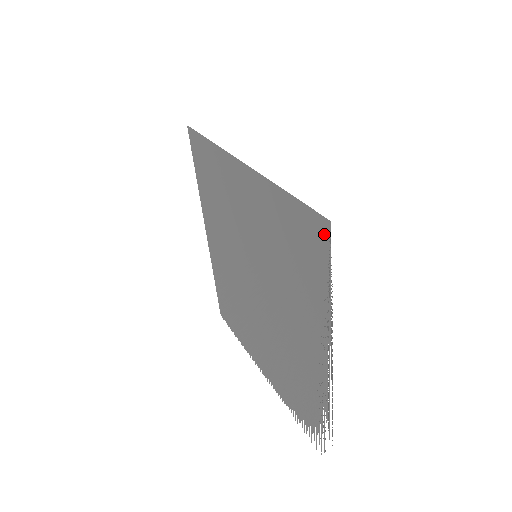
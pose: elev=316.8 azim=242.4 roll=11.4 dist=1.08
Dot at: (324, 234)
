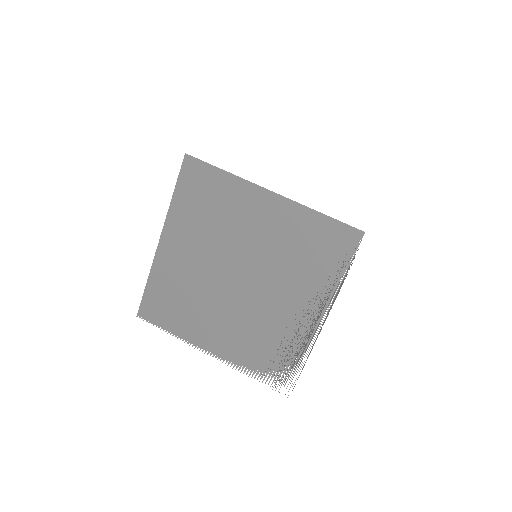
Dot at: (354, 240)
